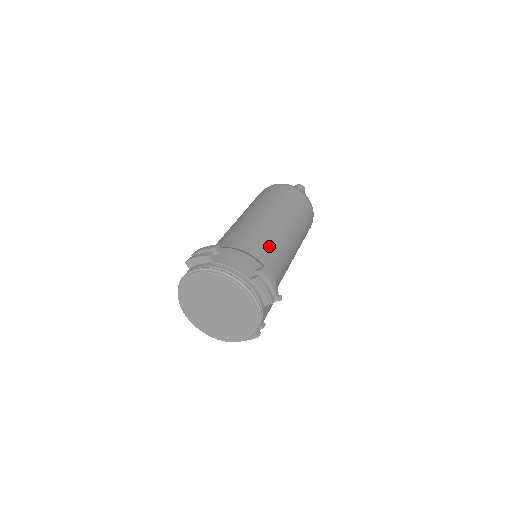
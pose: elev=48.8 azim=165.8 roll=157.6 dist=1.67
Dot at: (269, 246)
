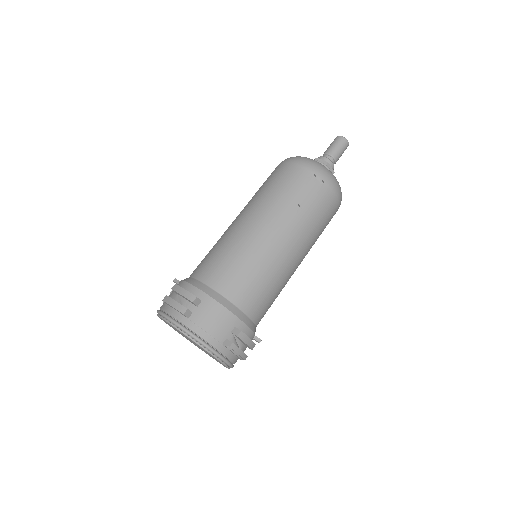
Dot at: (260, 286)
